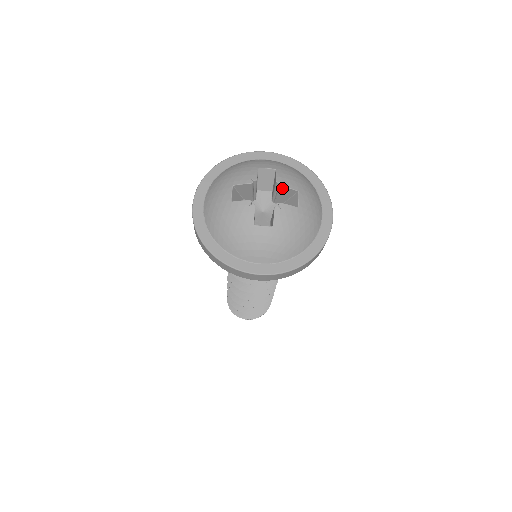
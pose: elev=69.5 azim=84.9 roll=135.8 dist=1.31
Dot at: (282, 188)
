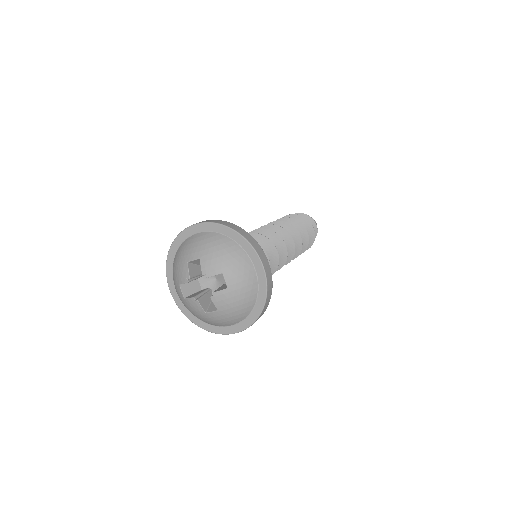
Dot at: occluded
